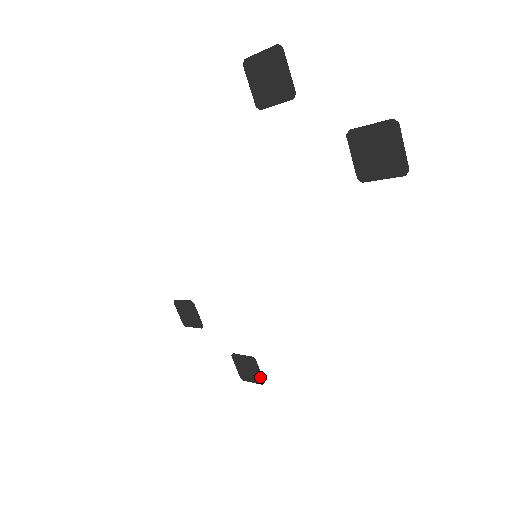
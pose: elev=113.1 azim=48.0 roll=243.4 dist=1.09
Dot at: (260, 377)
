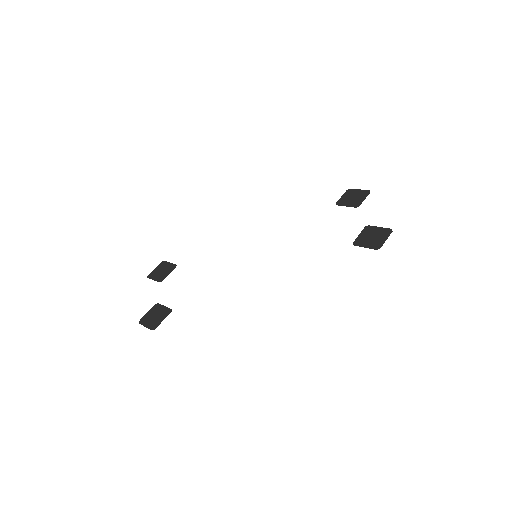
Dot at: (157, 324)
